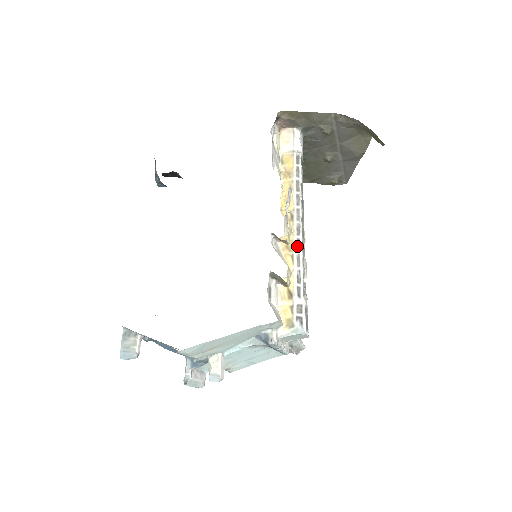
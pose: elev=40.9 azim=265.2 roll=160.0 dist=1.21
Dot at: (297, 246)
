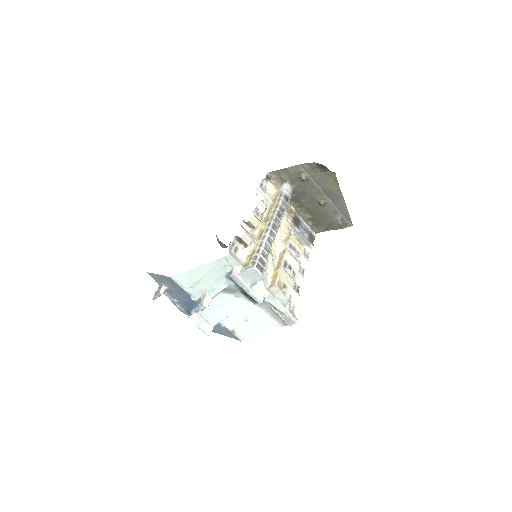
Dot at: (265, 231)
